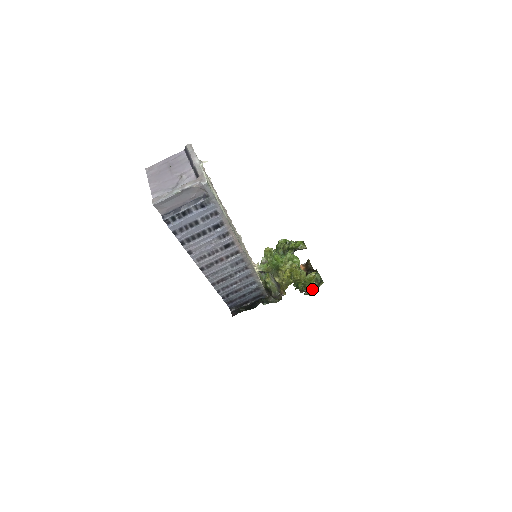
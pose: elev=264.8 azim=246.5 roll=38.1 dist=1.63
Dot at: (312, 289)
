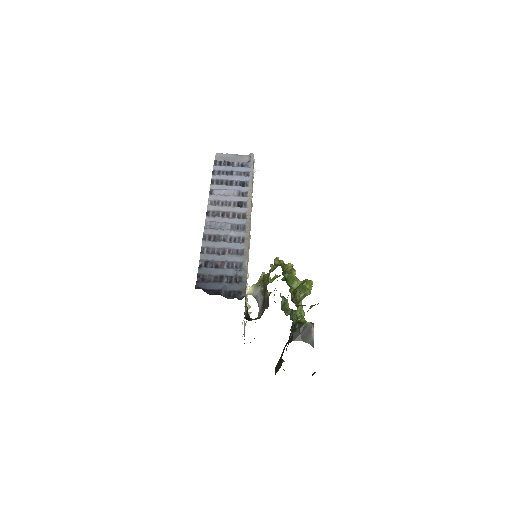
Dot at: (303, 305)
